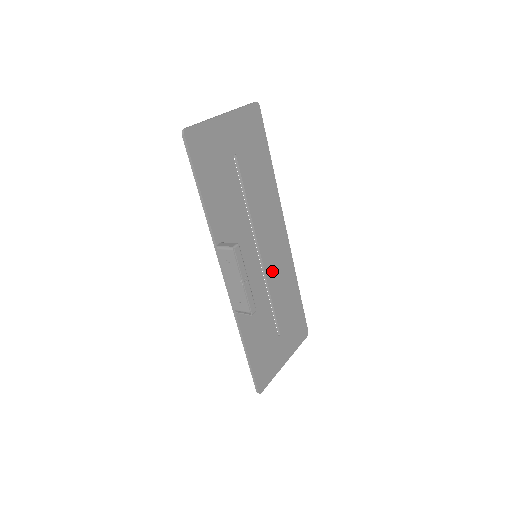
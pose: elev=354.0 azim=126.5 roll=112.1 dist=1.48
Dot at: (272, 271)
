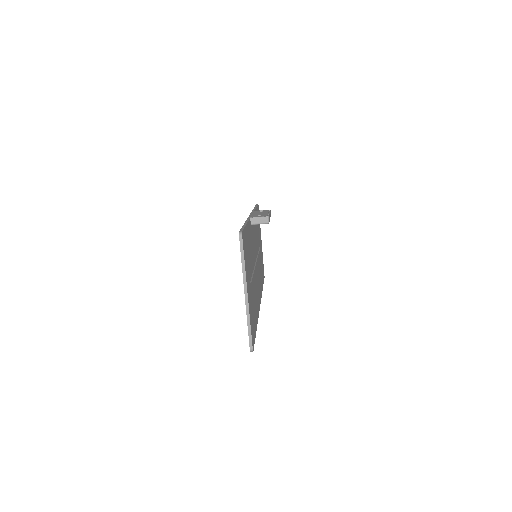
Dot at: (256, 278)
